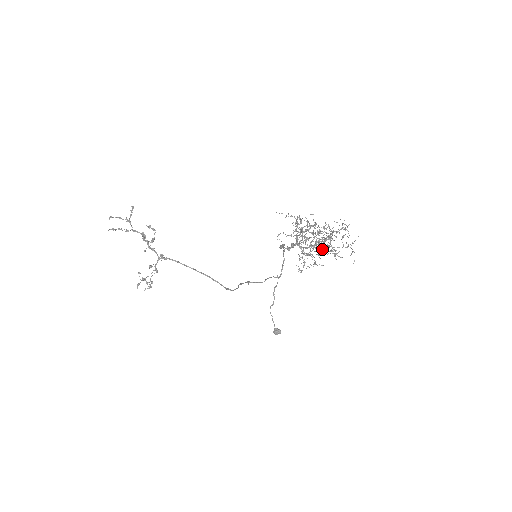
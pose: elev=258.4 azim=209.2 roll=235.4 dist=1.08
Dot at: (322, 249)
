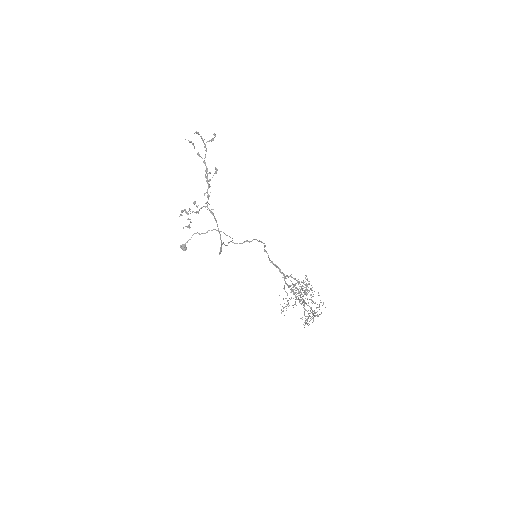
Dot at: occluded
